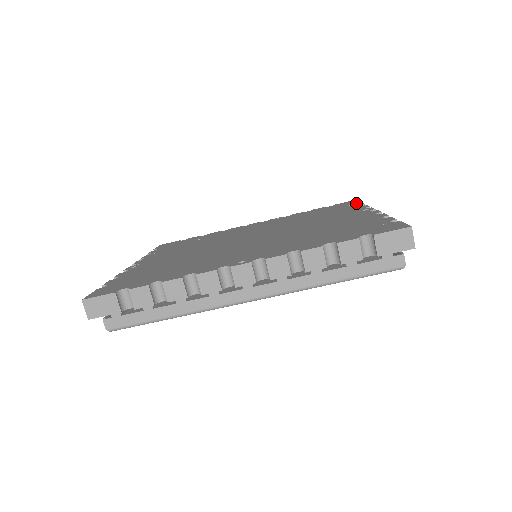
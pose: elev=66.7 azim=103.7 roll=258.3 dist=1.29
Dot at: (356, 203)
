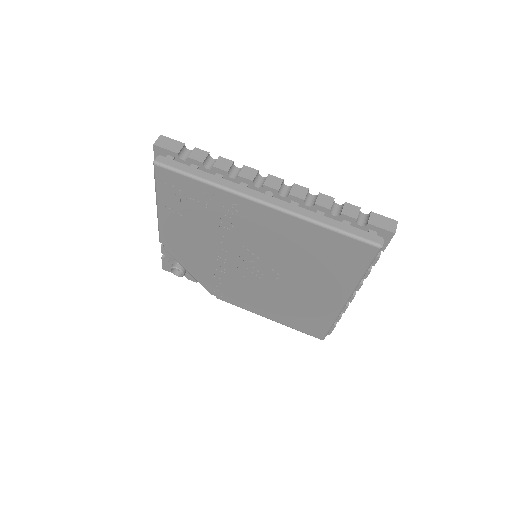
Dot at: occluded
